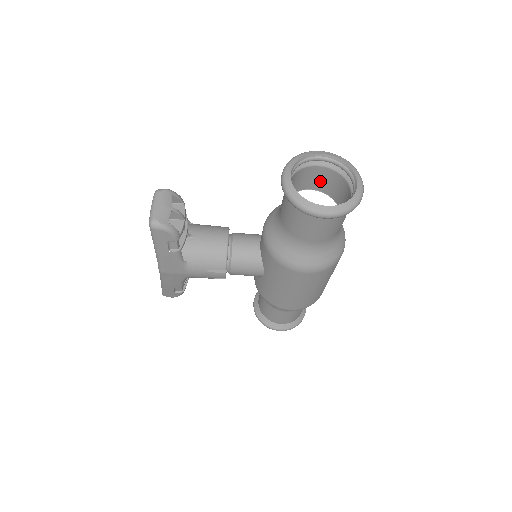
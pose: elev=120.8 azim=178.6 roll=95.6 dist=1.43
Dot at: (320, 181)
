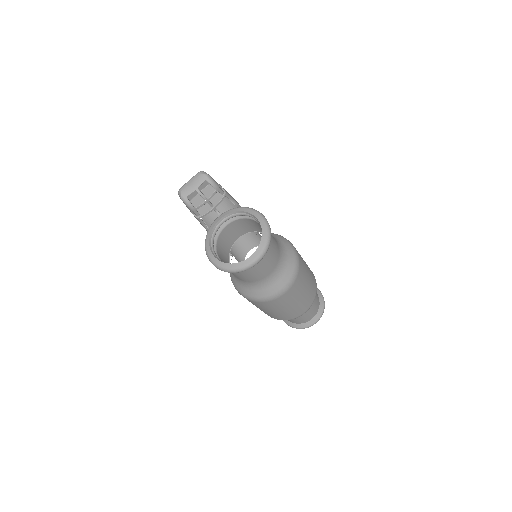
Dot at: occluded
